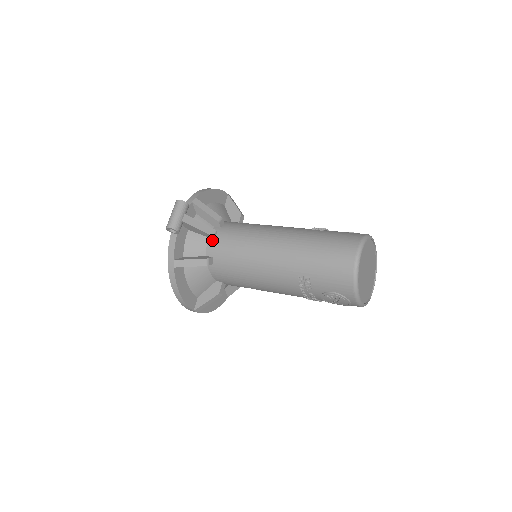
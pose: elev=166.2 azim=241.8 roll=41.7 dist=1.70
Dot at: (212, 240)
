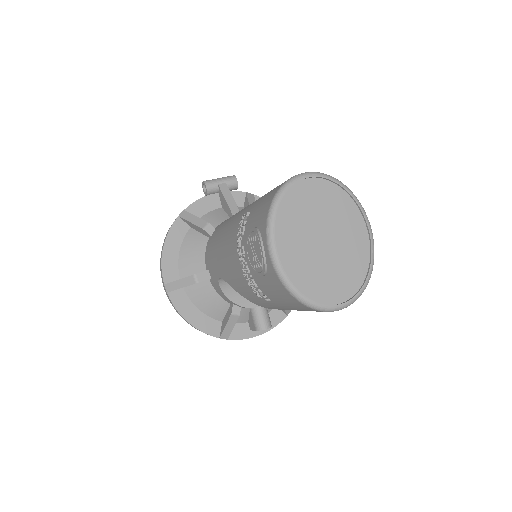
Dot at: occluded
